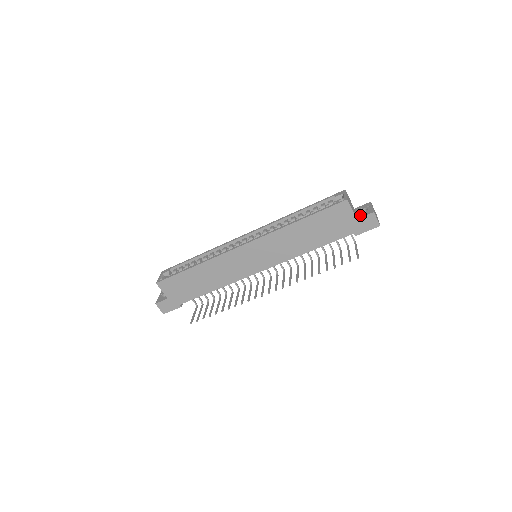
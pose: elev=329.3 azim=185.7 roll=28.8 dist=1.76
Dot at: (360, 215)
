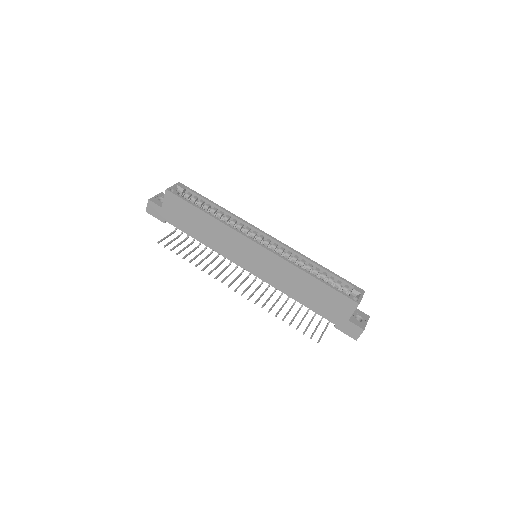
Dot at: (354, 320)
